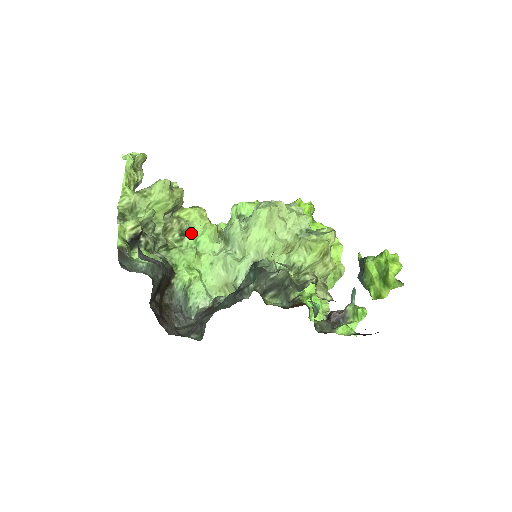
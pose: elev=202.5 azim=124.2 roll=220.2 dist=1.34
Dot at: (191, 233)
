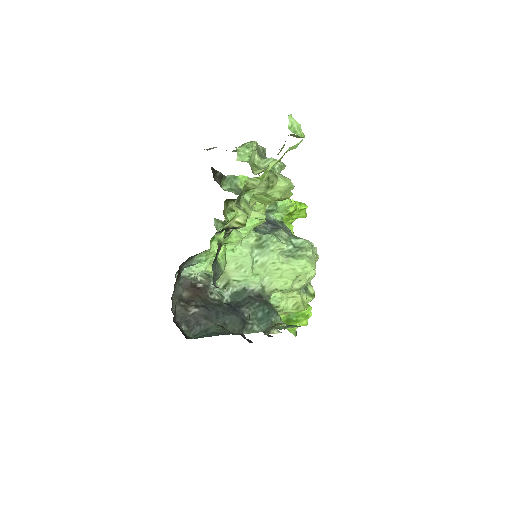
Dot at: occluded
